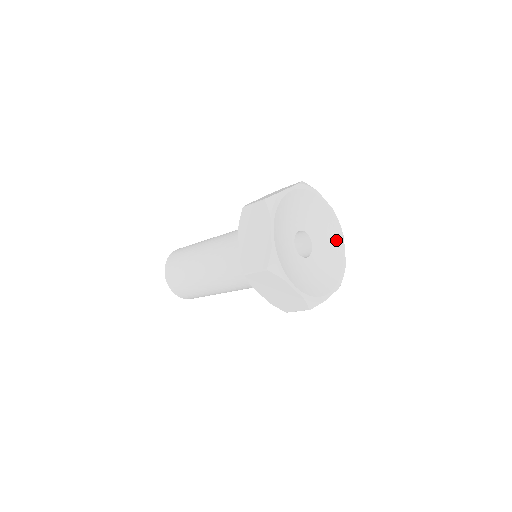
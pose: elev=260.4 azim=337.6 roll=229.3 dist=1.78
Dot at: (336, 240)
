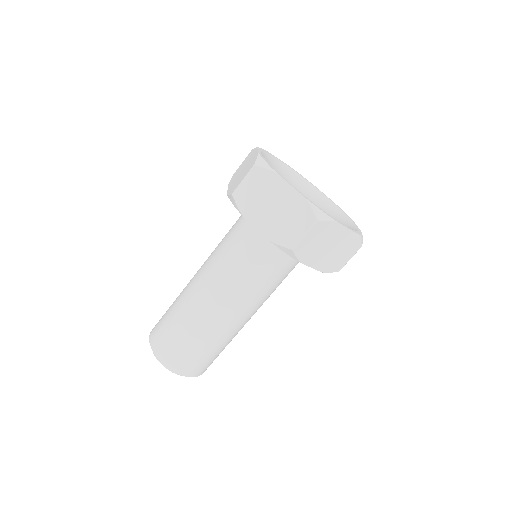
Dot at: (344, 219)
